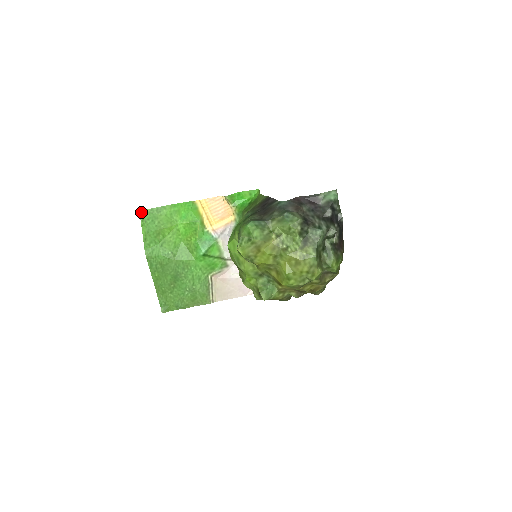
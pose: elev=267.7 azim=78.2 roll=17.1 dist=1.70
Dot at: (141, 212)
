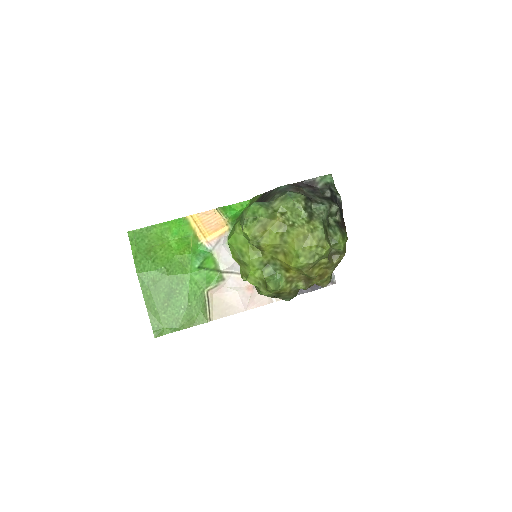
Dot at: (130, 232)
